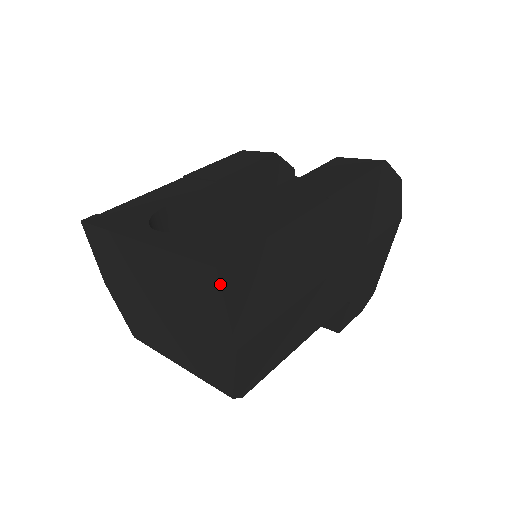
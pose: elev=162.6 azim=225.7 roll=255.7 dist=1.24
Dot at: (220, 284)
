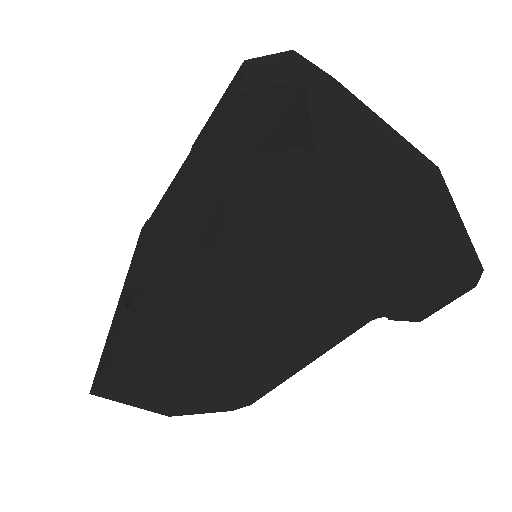
Dot at: (105, 398)
